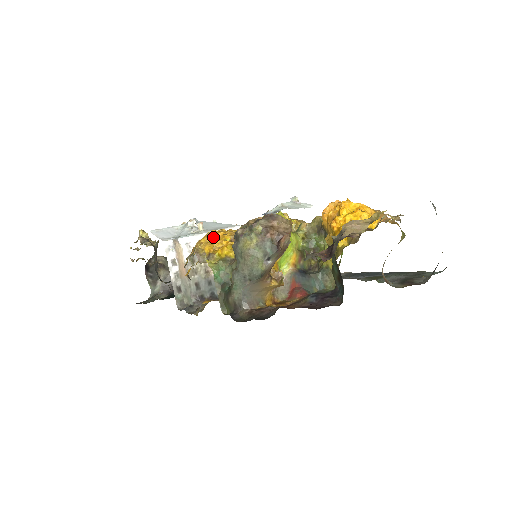
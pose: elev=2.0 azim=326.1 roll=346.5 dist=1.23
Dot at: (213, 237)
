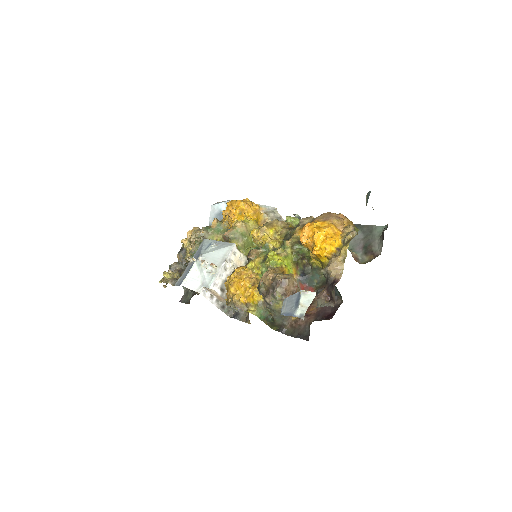
Dot at: (239, 288)
